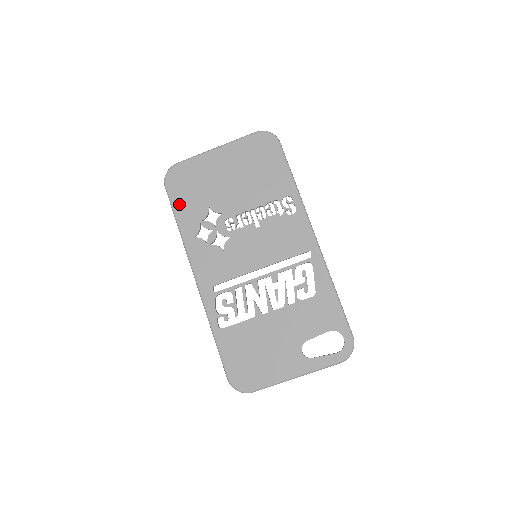
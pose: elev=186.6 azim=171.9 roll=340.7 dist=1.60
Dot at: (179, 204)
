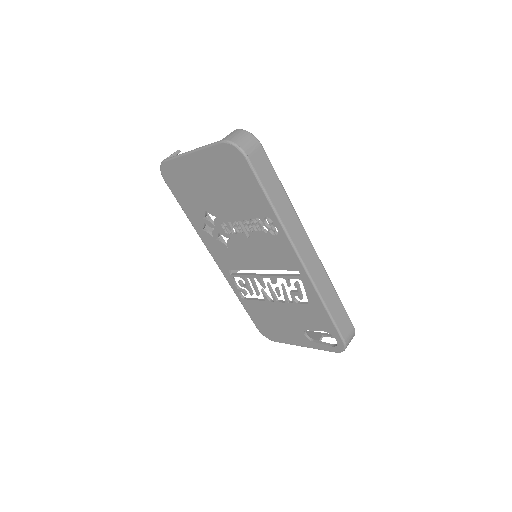
Dot at: (181, 200)
